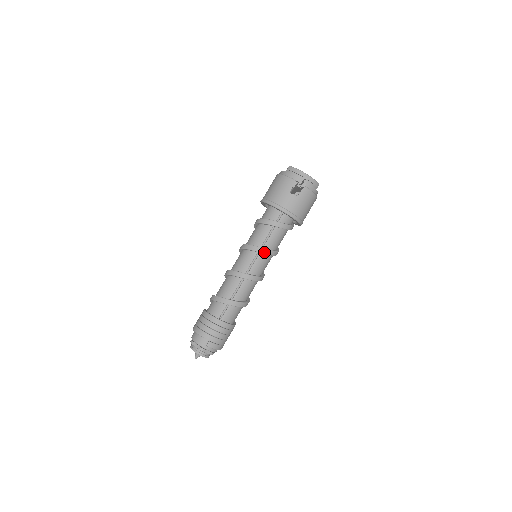
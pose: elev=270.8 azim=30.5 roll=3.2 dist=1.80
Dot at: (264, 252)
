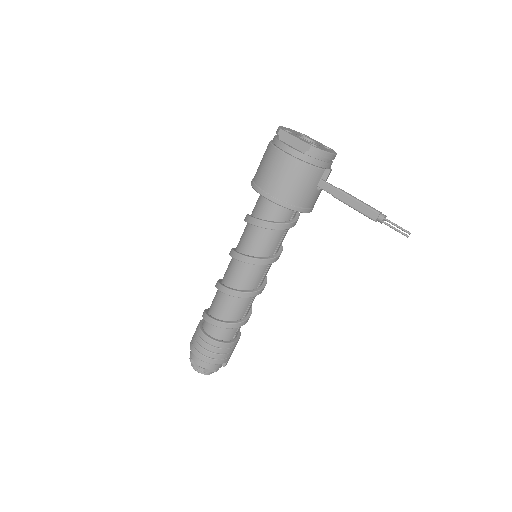
Dot at: occluded
